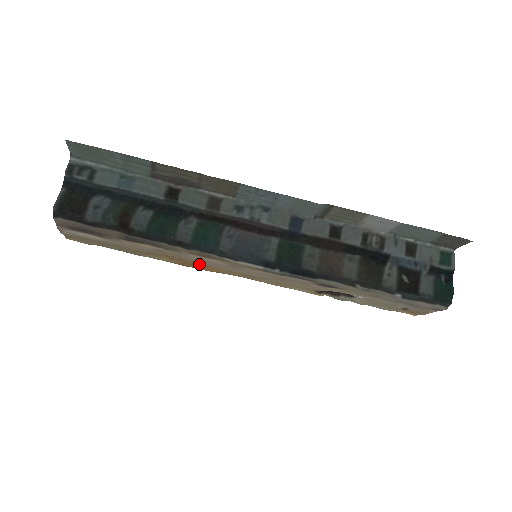
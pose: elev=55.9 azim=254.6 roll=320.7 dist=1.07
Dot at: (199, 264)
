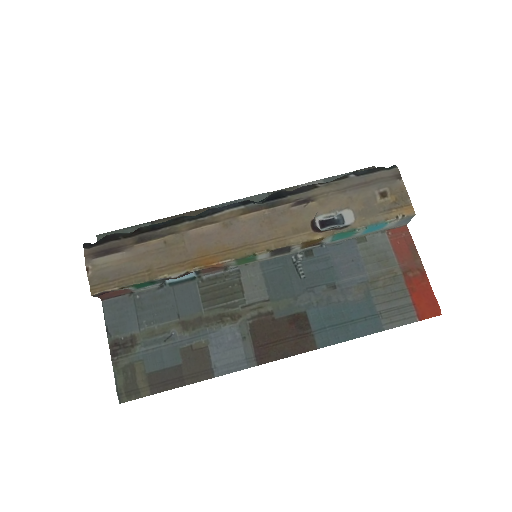
Dot at: (206, 258)
